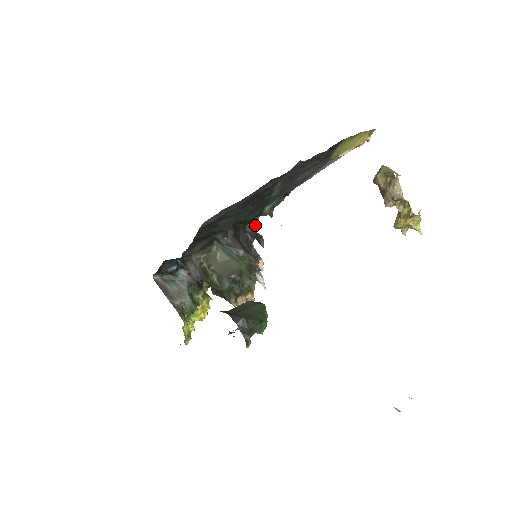
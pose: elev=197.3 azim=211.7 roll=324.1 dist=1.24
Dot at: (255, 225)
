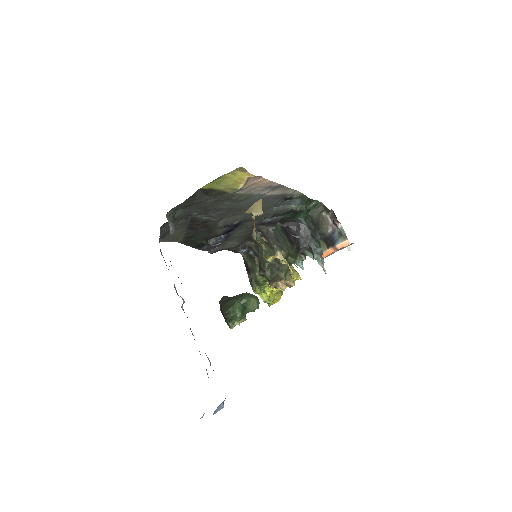
Dot at: occluded
